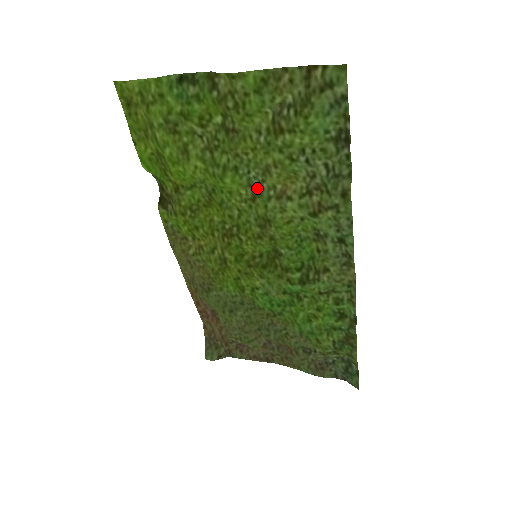
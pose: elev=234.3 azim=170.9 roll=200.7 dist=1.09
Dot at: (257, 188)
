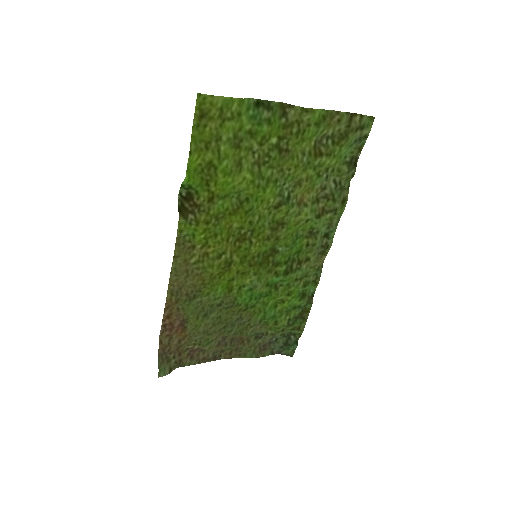
Dot at: (285, 197)
